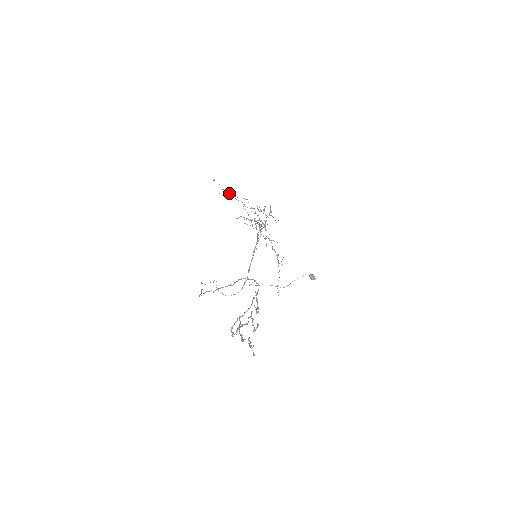
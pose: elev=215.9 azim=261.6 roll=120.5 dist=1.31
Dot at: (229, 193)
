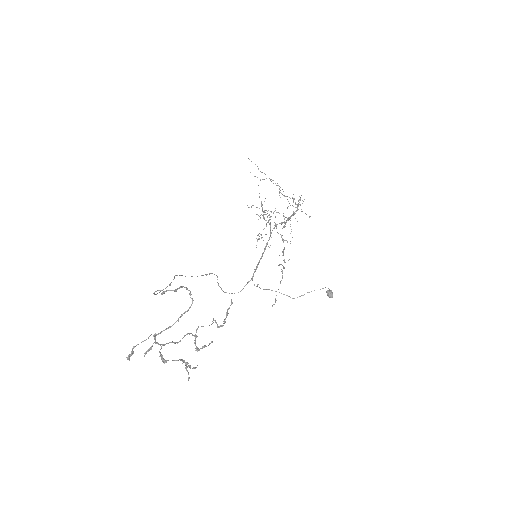
Dot at: occluded
